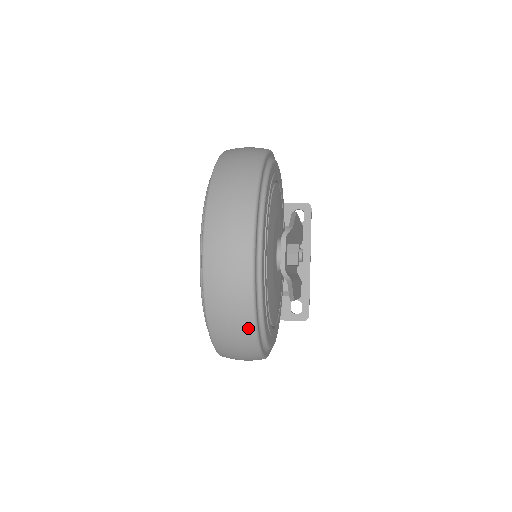
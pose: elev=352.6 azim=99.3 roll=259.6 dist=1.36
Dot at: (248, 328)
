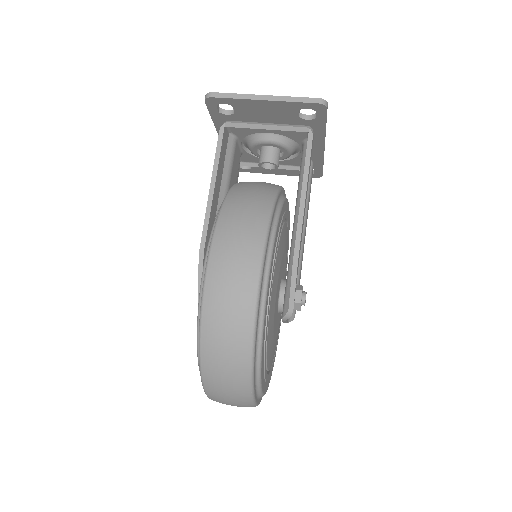
Dot at: occluded
